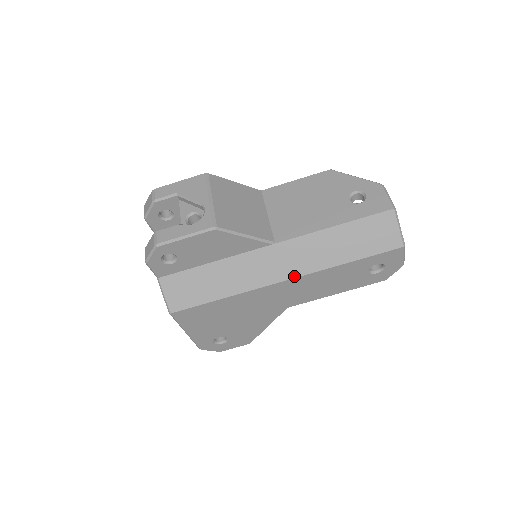
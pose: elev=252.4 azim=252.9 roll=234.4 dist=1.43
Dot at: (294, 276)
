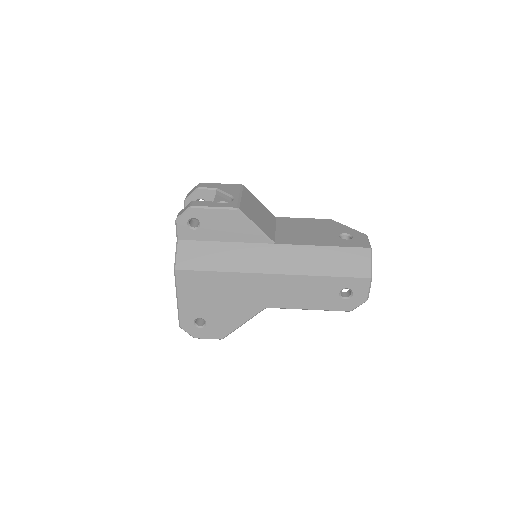
Dot at: (281, 273)
